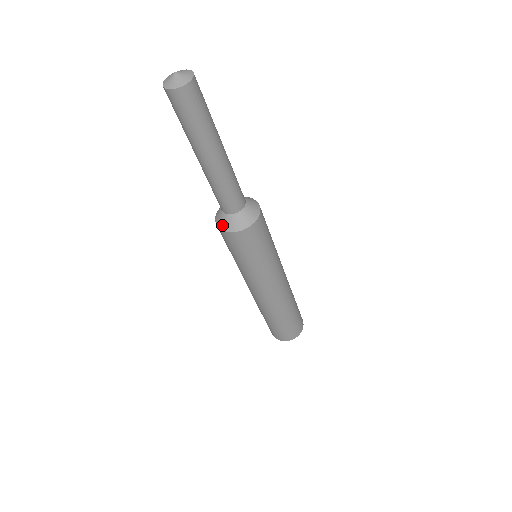
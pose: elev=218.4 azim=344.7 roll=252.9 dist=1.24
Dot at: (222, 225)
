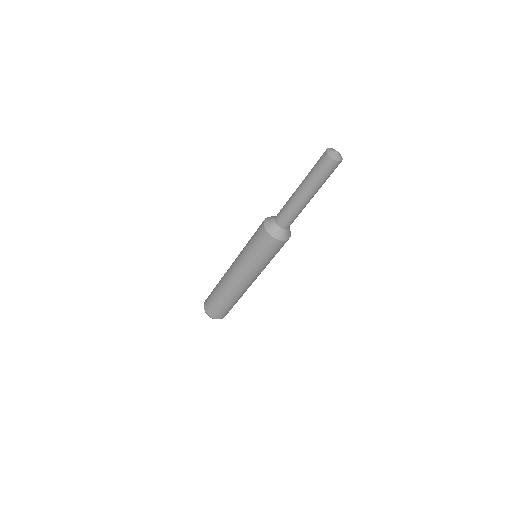
Dot at: (267, 224)
